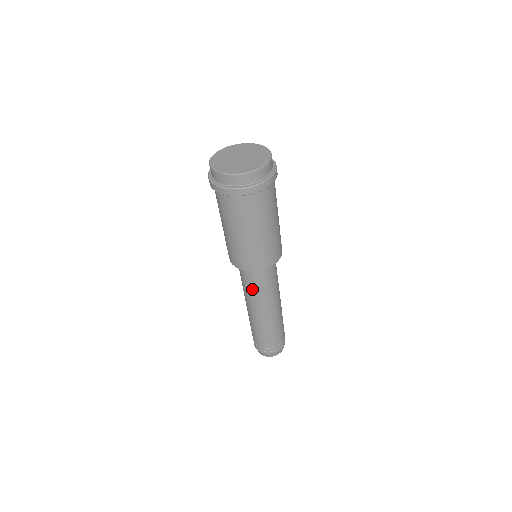
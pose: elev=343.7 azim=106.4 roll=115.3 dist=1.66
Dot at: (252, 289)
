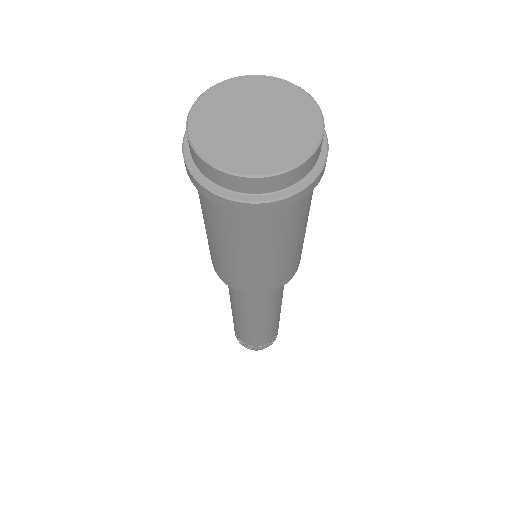
Dot at: (256, 303)
